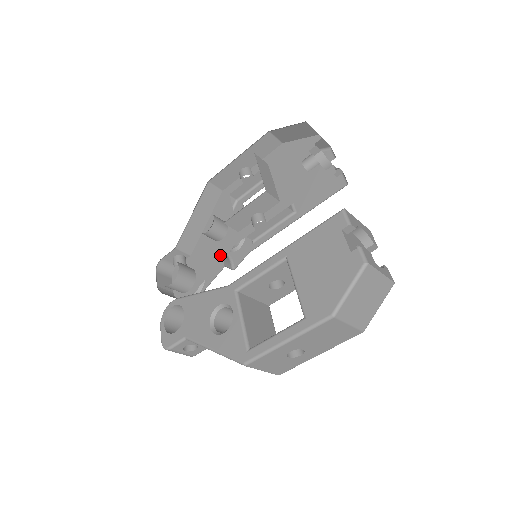
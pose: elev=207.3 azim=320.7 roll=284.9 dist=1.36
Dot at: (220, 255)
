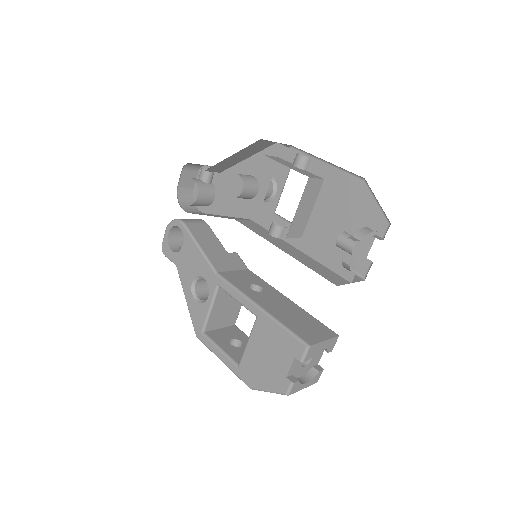
Dot at: (237, 211)
